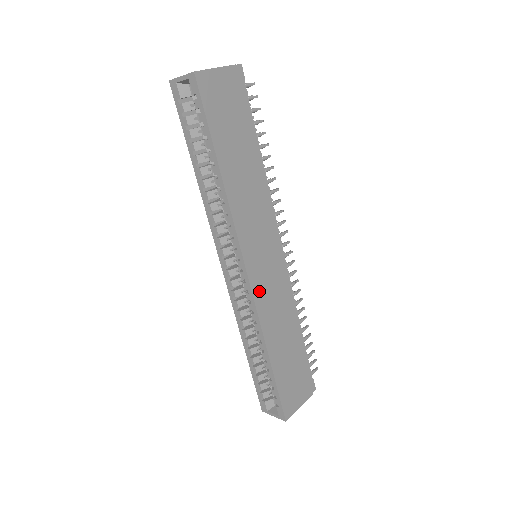
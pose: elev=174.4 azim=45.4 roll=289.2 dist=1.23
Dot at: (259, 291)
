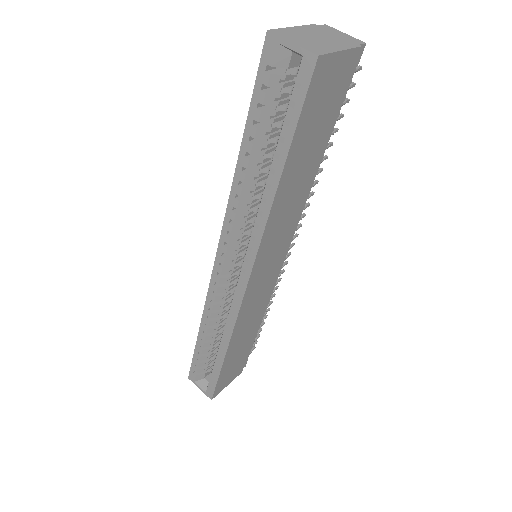
Dot at: (247, 301)
